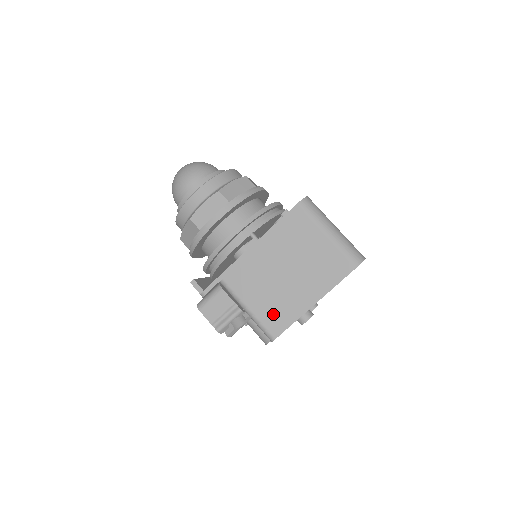
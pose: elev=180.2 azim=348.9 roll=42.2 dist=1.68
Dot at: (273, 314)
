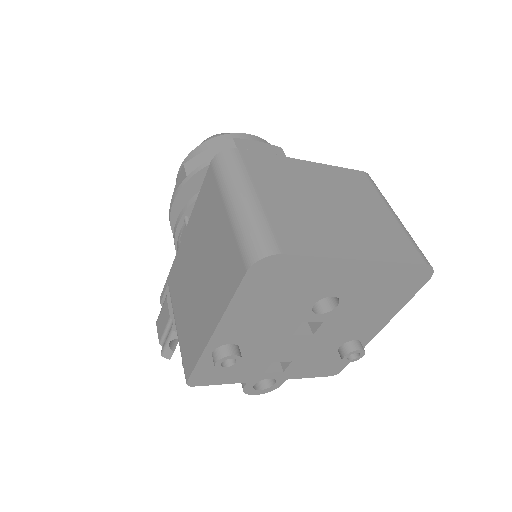
Dot at: (187, 342)
